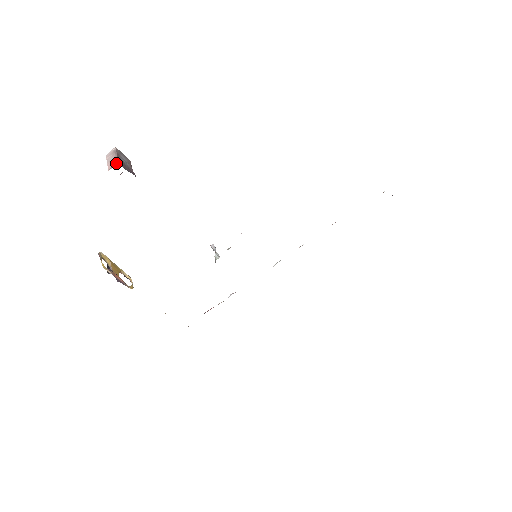
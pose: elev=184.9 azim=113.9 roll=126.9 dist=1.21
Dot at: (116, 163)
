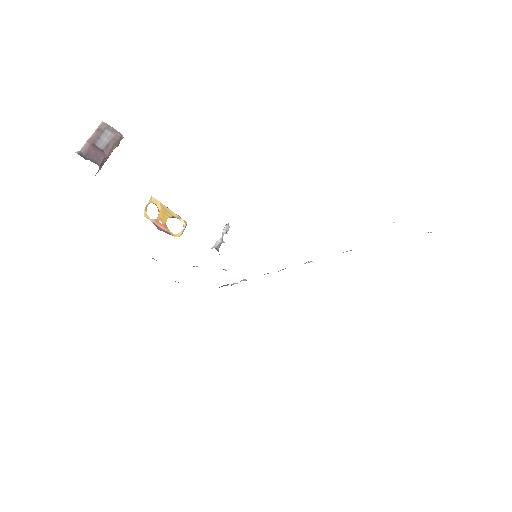
Dot at: occluded
